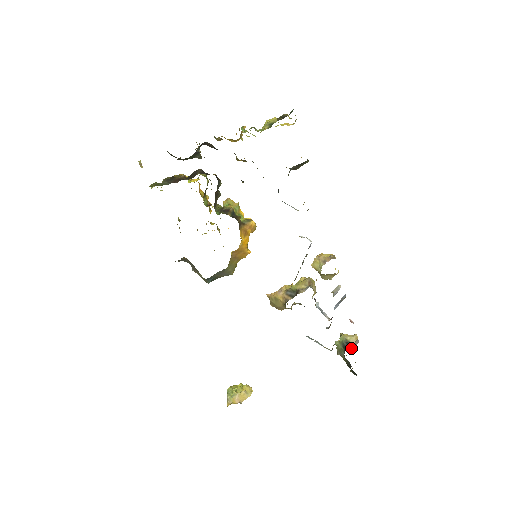
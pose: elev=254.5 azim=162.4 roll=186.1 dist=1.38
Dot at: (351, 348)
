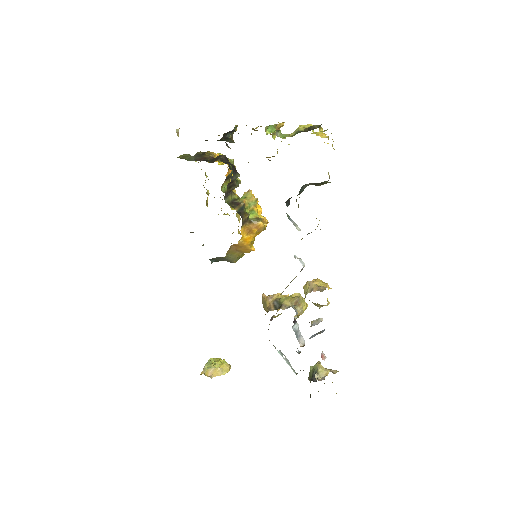
Dot at: (315, 381)
